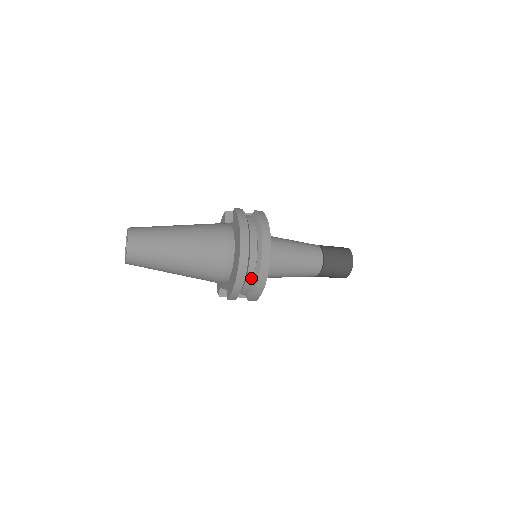
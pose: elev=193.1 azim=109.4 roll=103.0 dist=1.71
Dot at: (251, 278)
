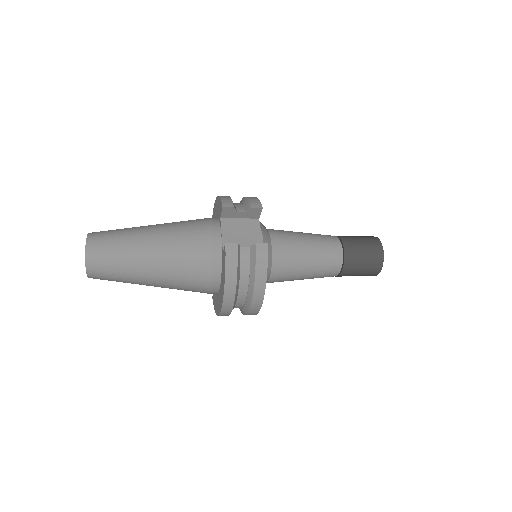
Dot at: occluded
